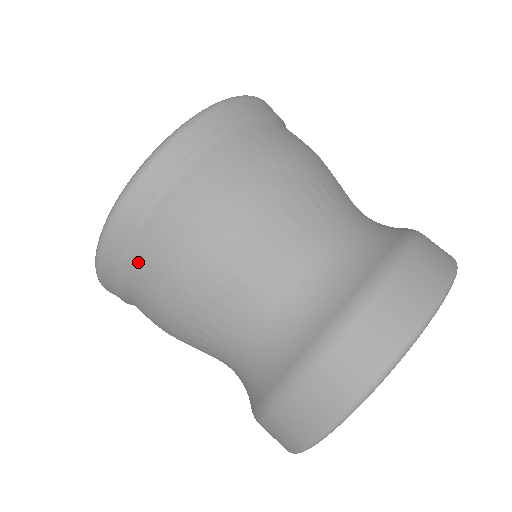
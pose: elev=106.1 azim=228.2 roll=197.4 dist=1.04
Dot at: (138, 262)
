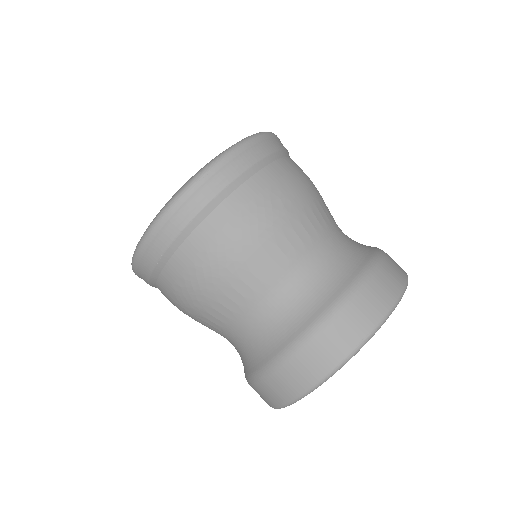
Dot at: (169, 263)
